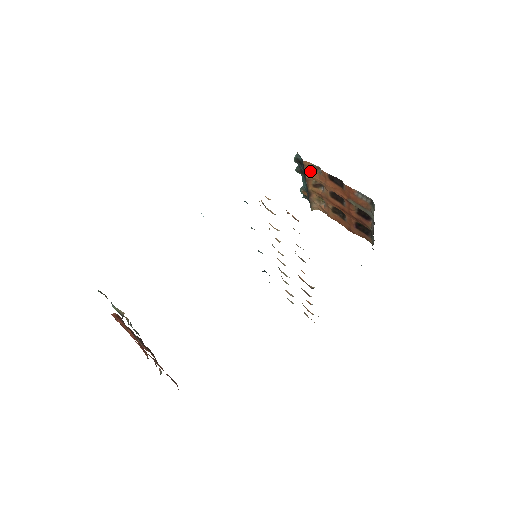
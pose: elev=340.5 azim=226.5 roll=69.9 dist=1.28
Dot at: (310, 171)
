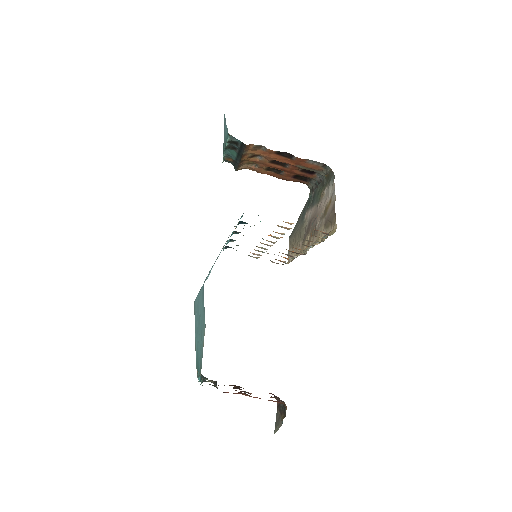
Dot at: (250, 149)
